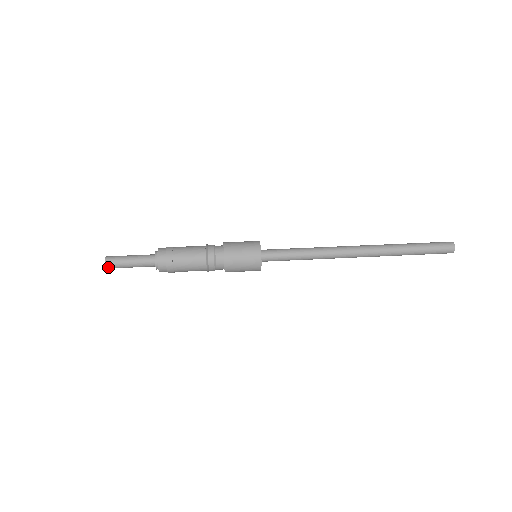
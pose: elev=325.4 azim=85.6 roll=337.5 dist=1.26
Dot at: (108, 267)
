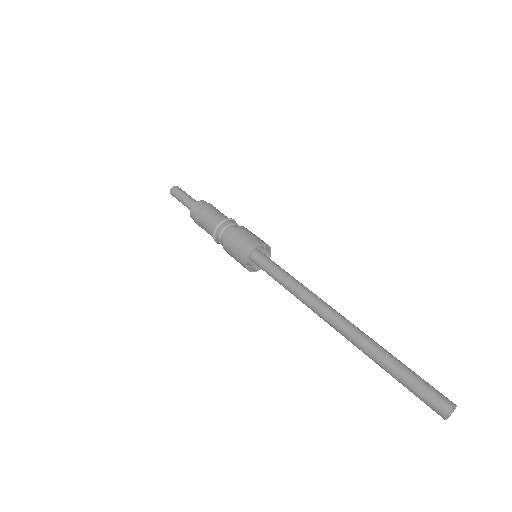
Dot at: (171, 193)
